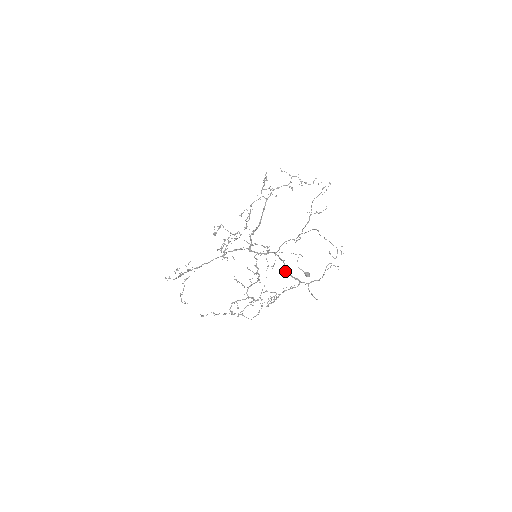
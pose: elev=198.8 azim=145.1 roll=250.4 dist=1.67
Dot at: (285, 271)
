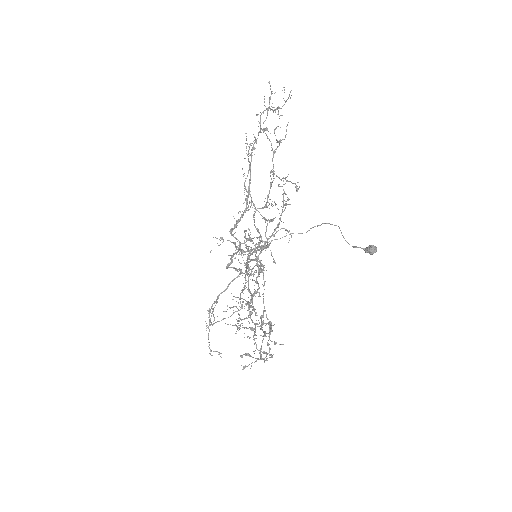
Dot at: occluded
